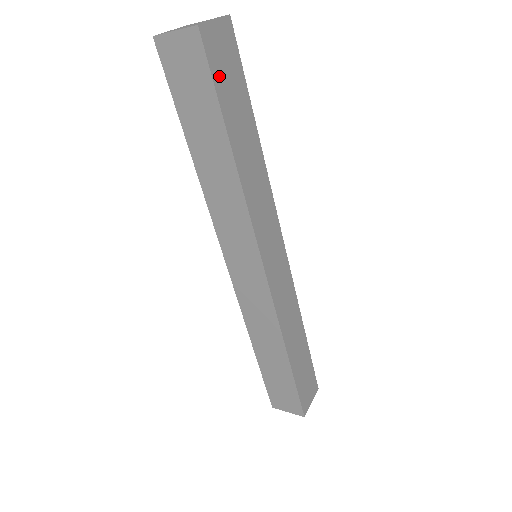
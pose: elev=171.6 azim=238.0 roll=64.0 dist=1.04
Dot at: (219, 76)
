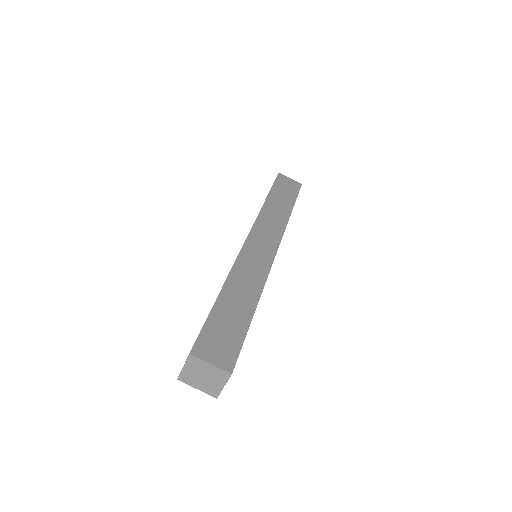
Dot at: (279, 184)
